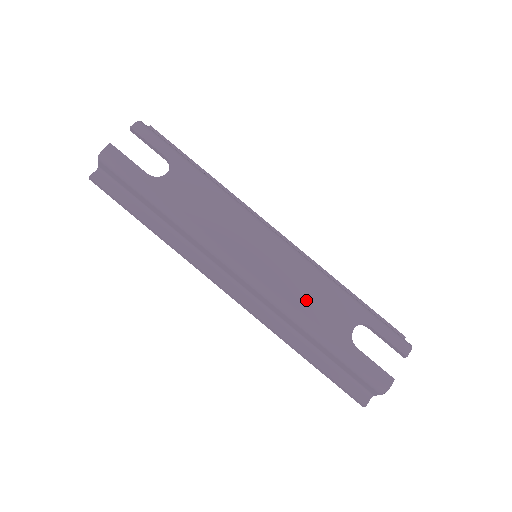
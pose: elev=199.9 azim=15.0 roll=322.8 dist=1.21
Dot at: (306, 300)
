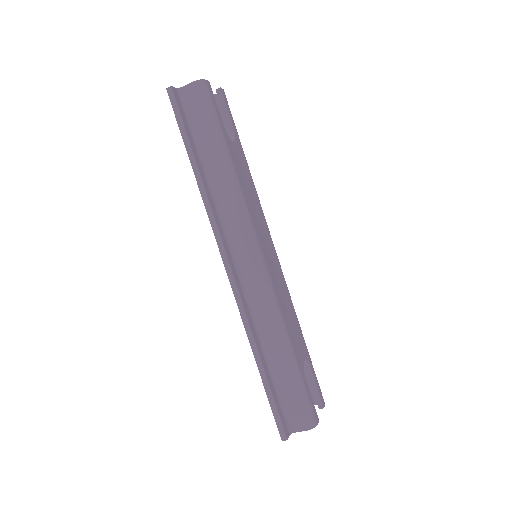
Dot at: (286, 314)
